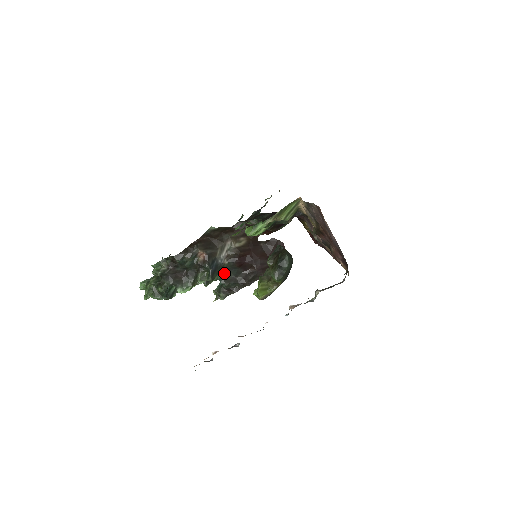
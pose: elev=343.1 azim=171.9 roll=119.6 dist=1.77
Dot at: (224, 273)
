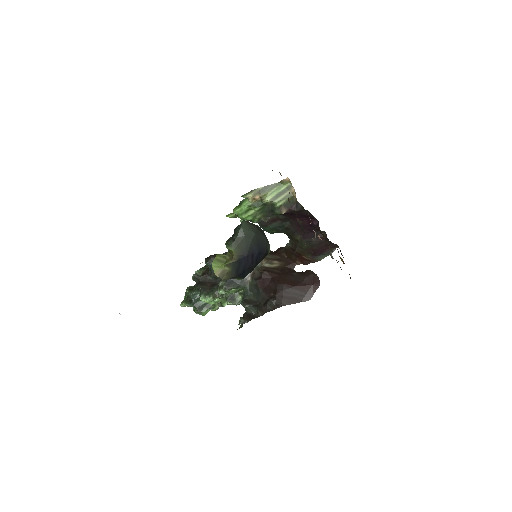
Dot at: (248, 293)
